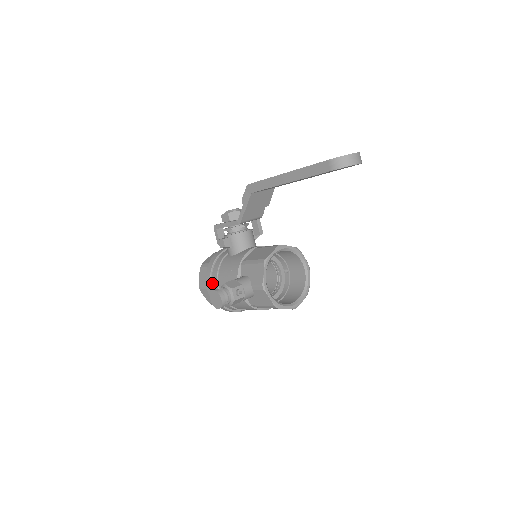
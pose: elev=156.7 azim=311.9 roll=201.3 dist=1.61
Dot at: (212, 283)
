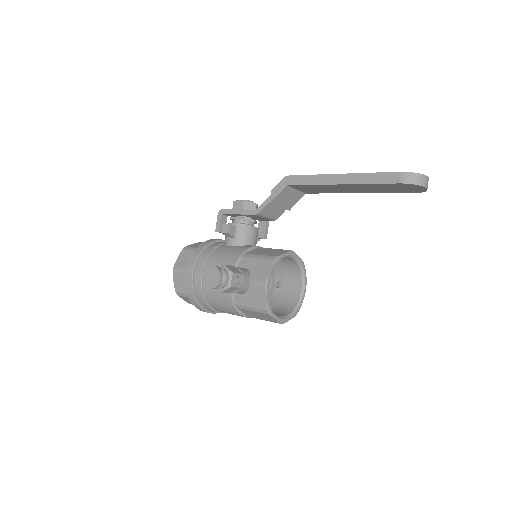
Dot at: (196, 267)
